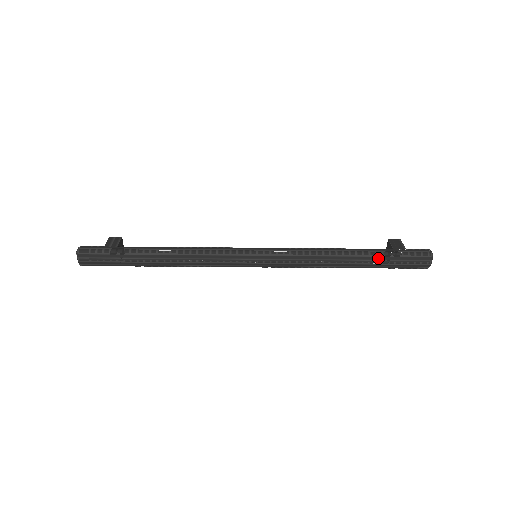
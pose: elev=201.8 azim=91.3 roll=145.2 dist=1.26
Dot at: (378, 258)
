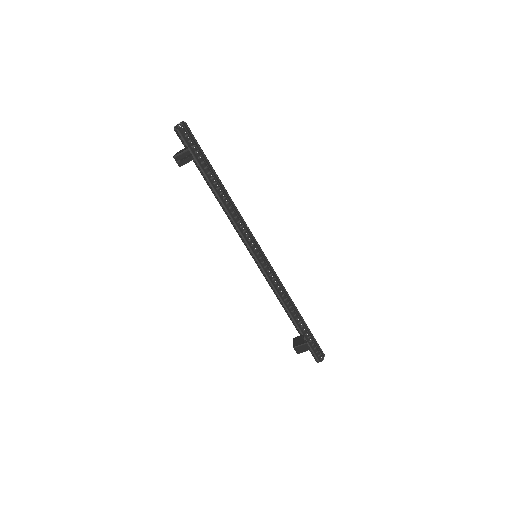
Dot at: occluded
